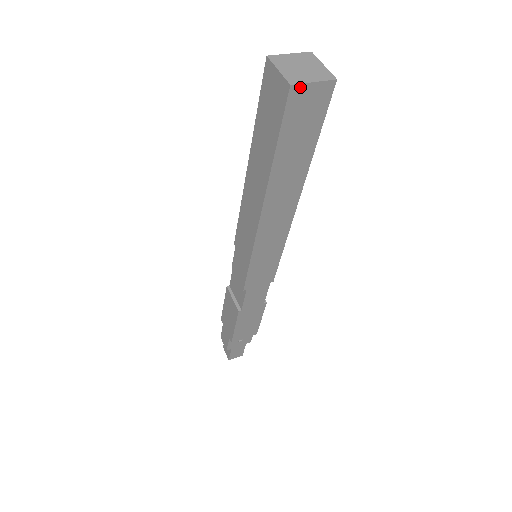
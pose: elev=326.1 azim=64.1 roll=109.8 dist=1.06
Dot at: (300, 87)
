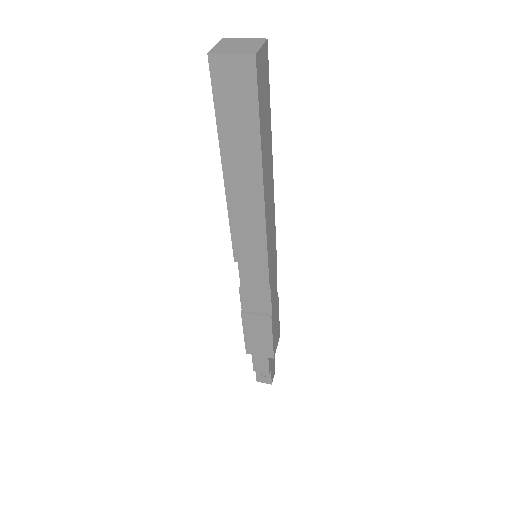
Dot at: (258, 54)
